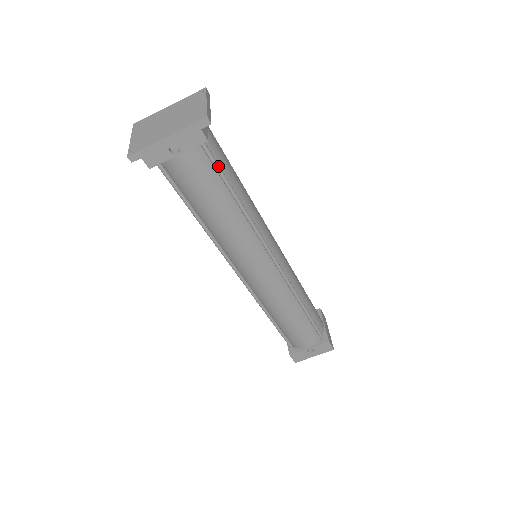
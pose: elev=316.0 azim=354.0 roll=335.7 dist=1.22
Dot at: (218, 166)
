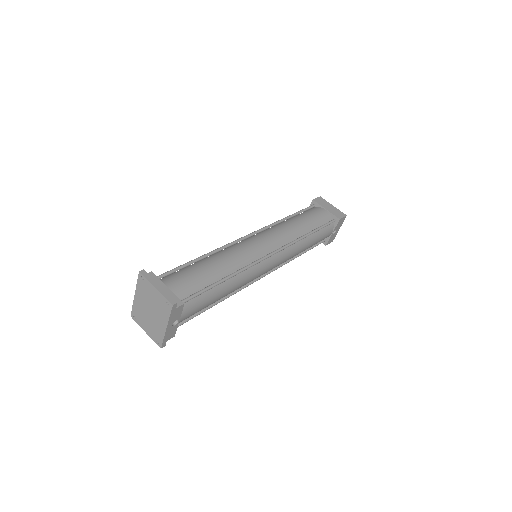
Dot at: (199, 294)
